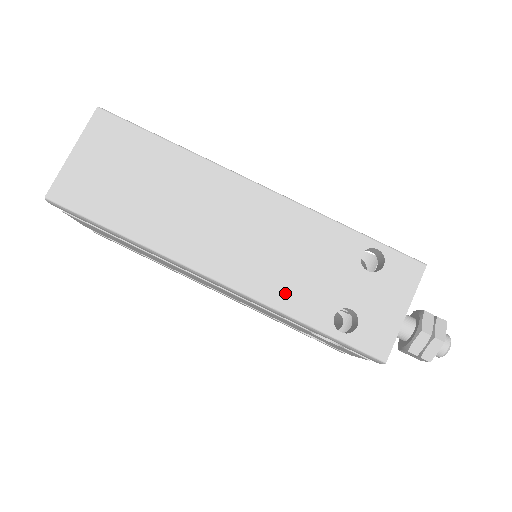
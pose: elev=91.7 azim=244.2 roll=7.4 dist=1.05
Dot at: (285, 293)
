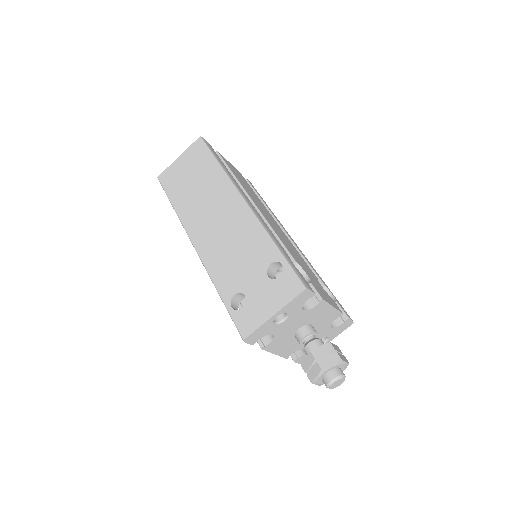
Dot at: (219, 269)
